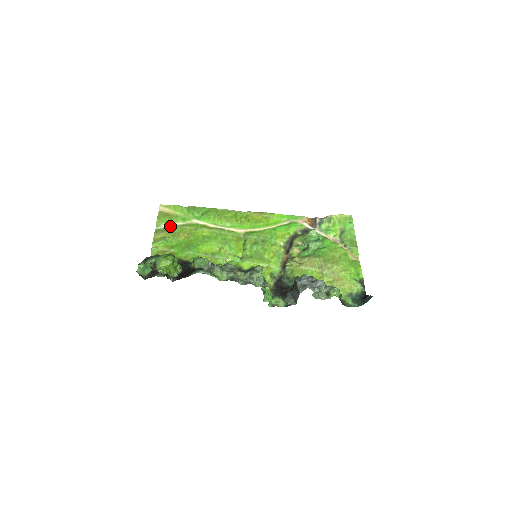
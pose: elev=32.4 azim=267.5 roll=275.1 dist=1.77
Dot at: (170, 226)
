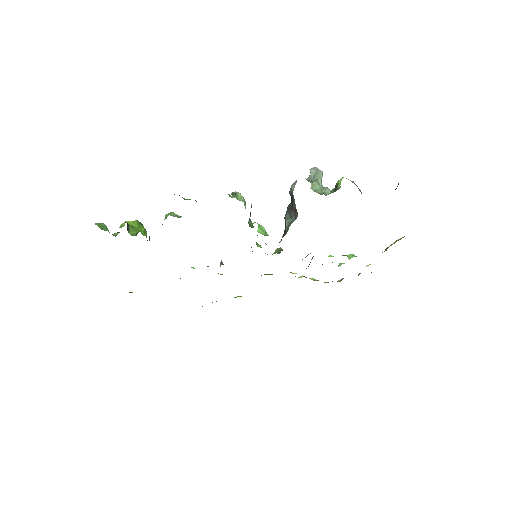
Dot at: occluded
